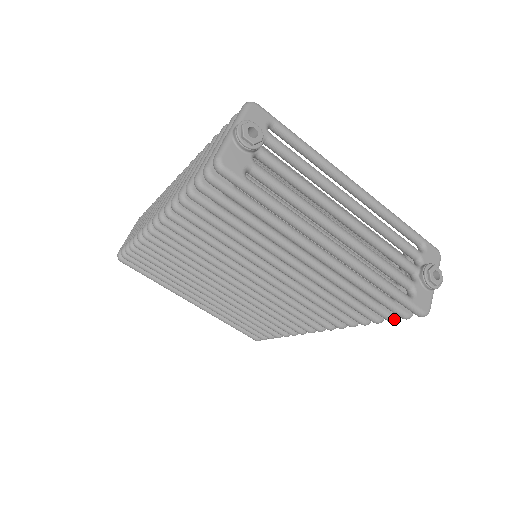
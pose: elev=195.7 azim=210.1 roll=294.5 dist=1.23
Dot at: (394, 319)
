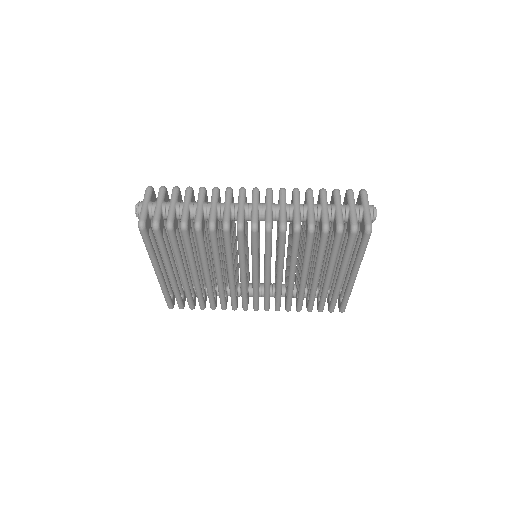
Dot at: occluded
